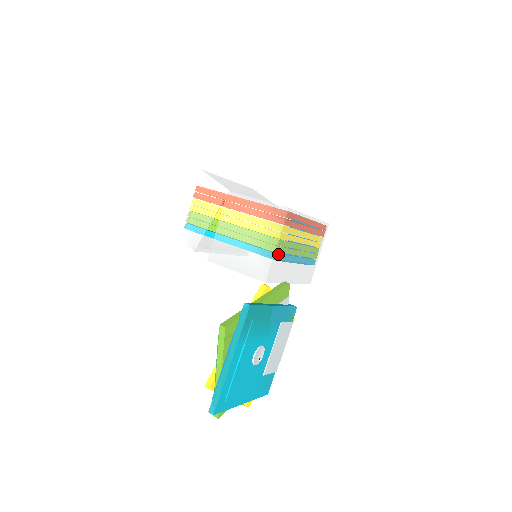
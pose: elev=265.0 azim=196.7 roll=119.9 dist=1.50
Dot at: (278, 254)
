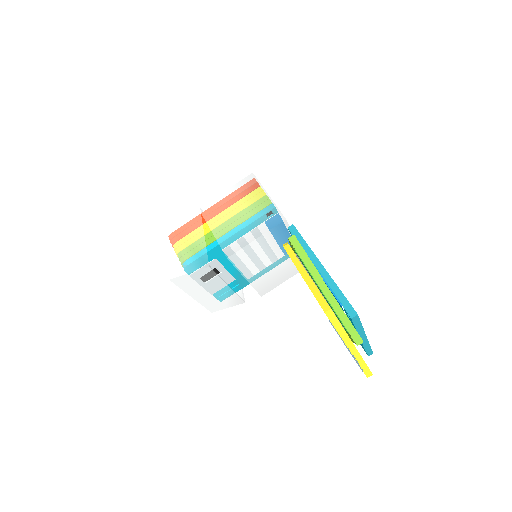
Dot at: occluded
